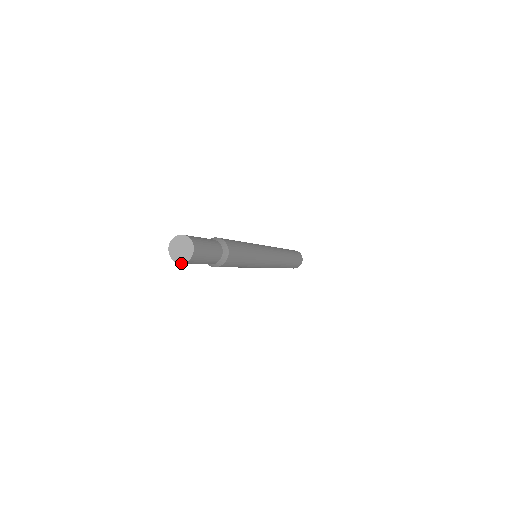
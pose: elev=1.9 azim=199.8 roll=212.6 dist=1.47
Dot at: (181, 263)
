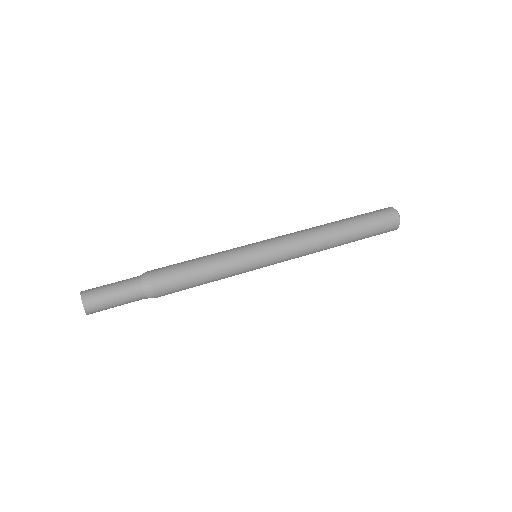
Dot at: occluded
